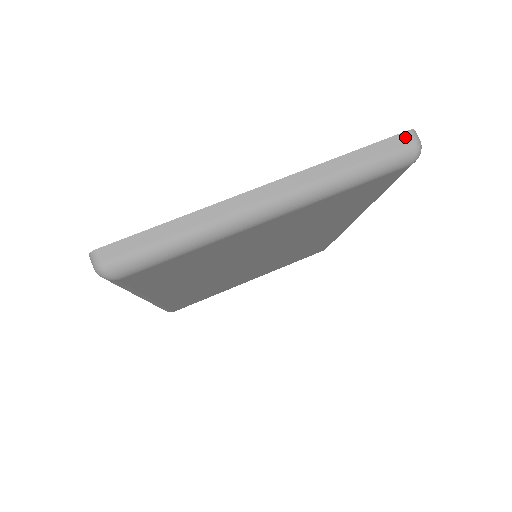
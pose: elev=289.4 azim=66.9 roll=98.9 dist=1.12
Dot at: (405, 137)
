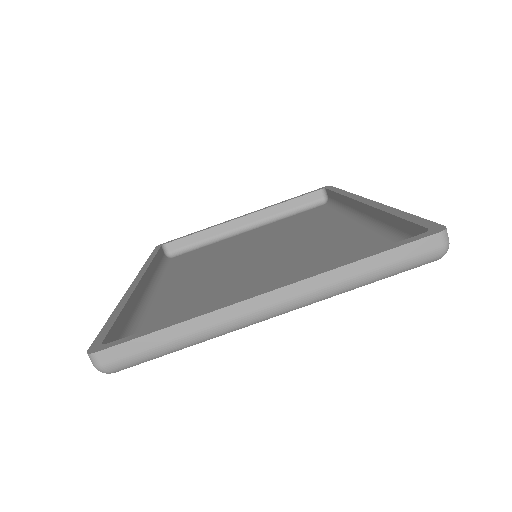
Dot at: (433, 240)
